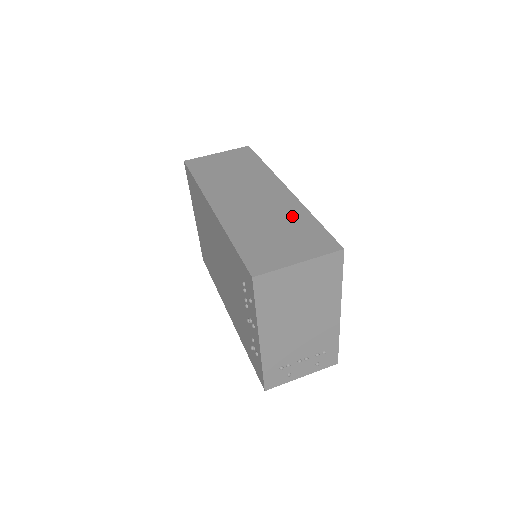
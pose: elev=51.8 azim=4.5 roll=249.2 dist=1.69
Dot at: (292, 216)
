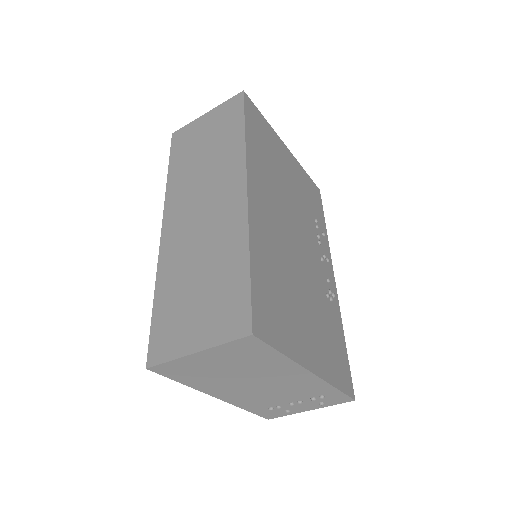
Dot at: (226, 253)
